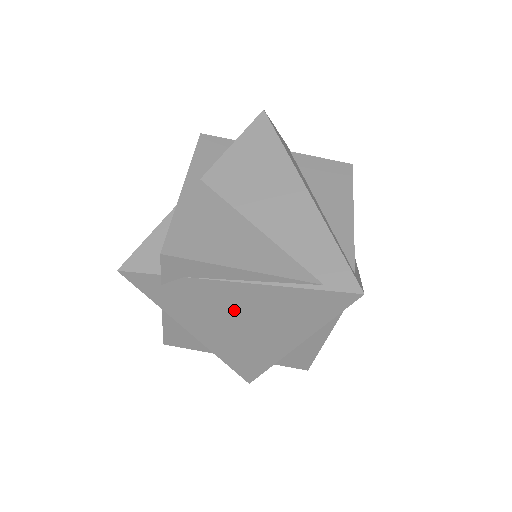
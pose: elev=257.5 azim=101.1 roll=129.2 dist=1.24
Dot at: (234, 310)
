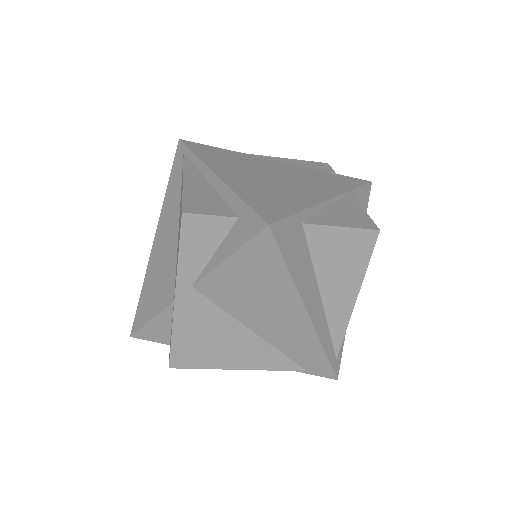
Dot at: occluded
